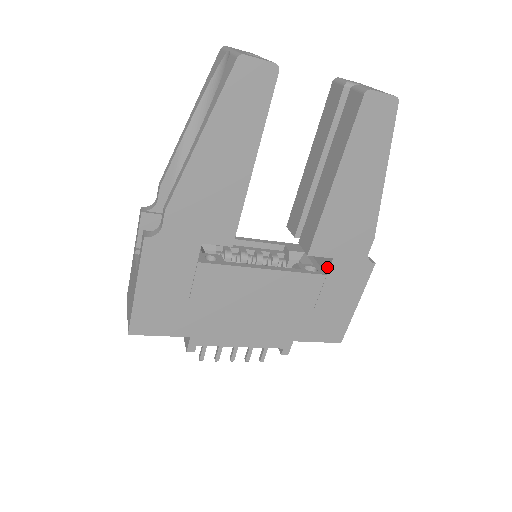
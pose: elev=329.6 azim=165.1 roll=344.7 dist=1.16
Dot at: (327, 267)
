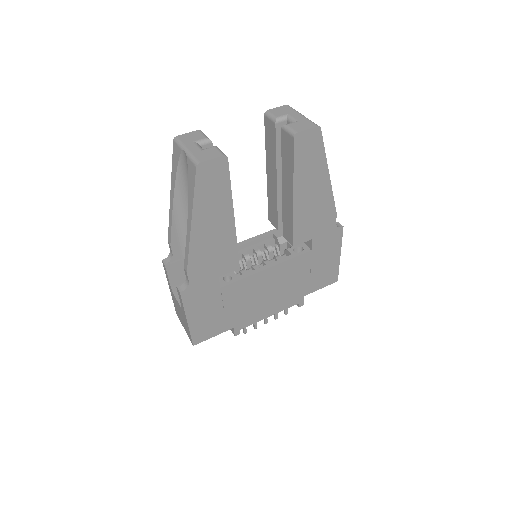
Dot at: (310, 245)
